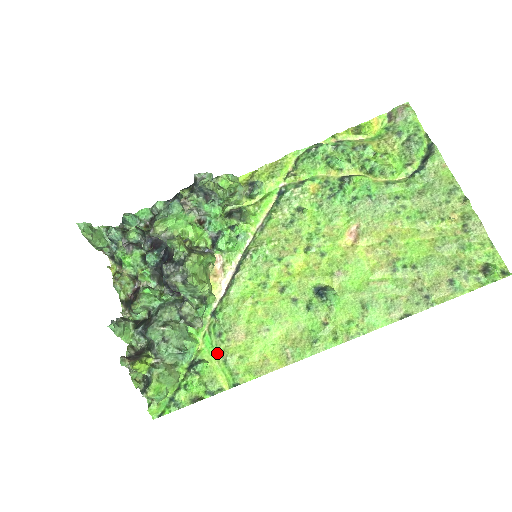
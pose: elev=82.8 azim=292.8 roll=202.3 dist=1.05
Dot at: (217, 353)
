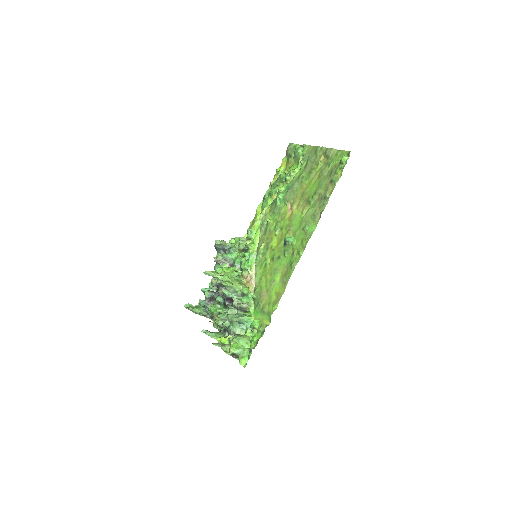
Dot at: (260, 313)
